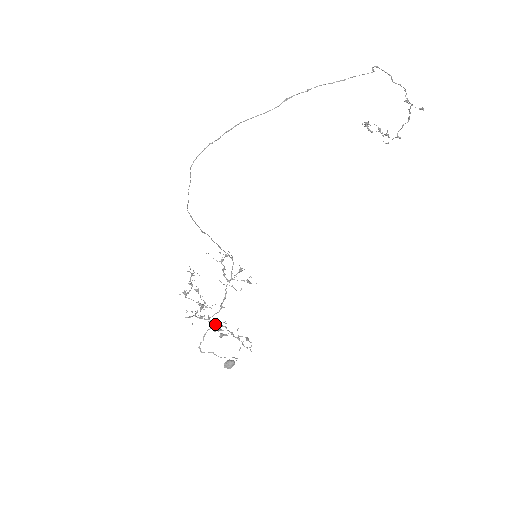
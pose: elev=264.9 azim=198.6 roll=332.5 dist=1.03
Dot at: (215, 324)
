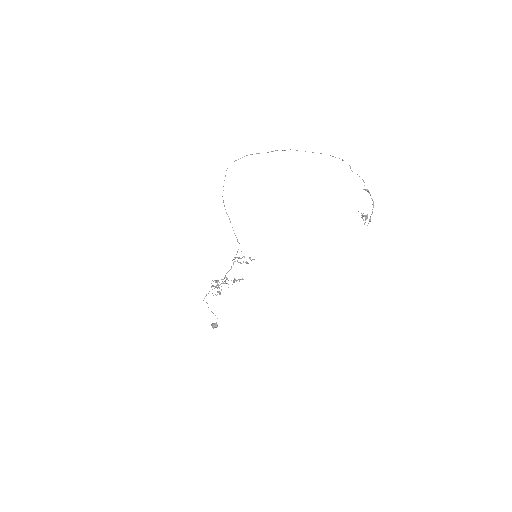
Dot at: (218, 287)
